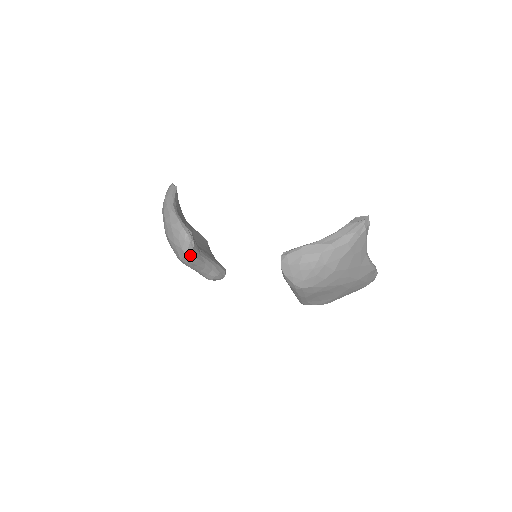
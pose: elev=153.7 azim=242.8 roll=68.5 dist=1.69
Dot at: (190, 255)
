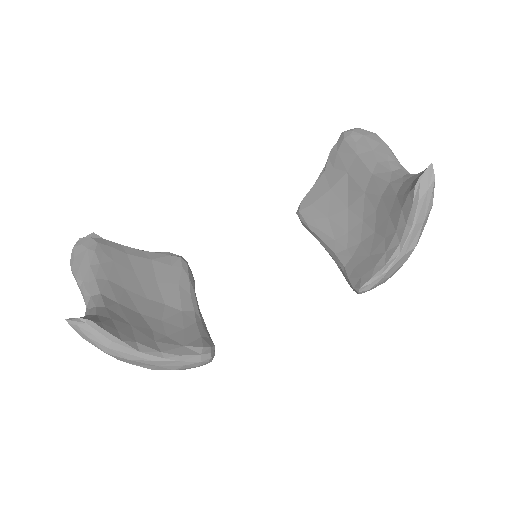
Dot at: occluded
